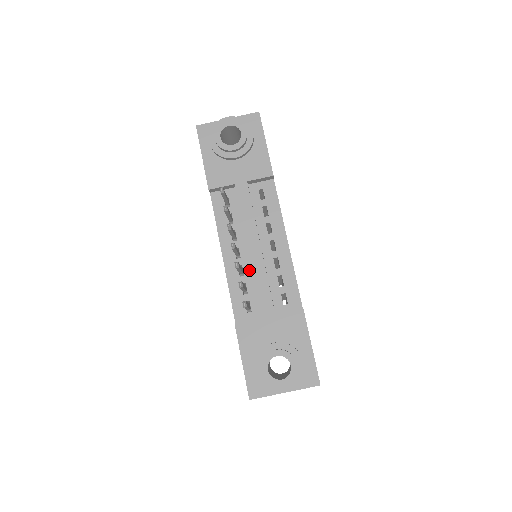
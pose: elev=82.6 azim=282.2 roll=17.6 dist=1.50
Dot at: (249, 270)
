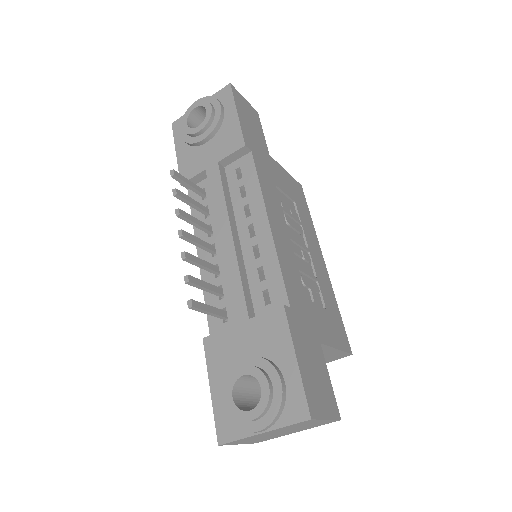
Dot at: occluded
